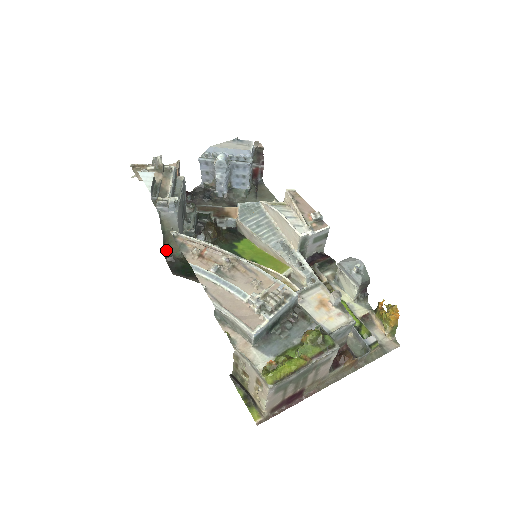
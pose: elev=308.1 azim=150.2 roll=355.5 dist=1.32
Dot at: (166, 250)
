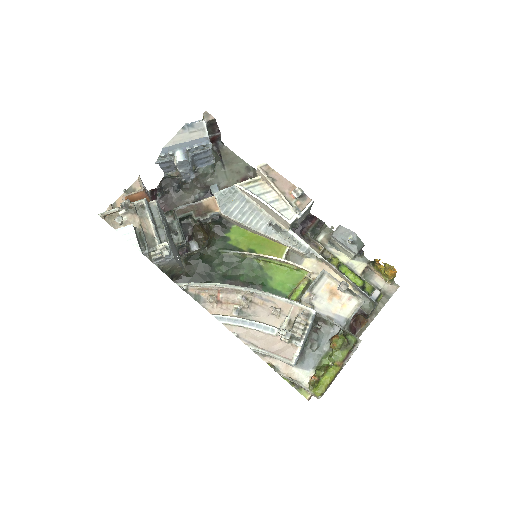
Dot at: (170, 275)
